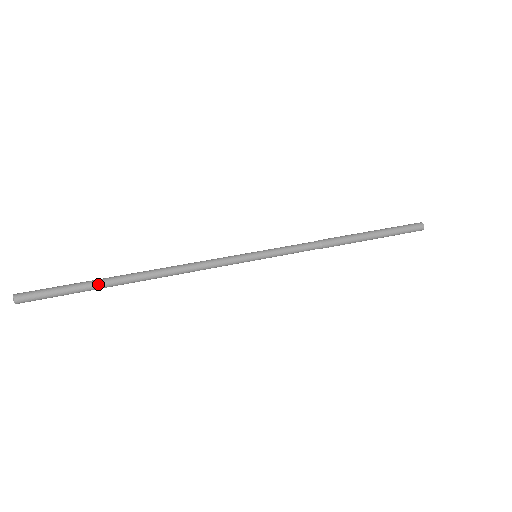
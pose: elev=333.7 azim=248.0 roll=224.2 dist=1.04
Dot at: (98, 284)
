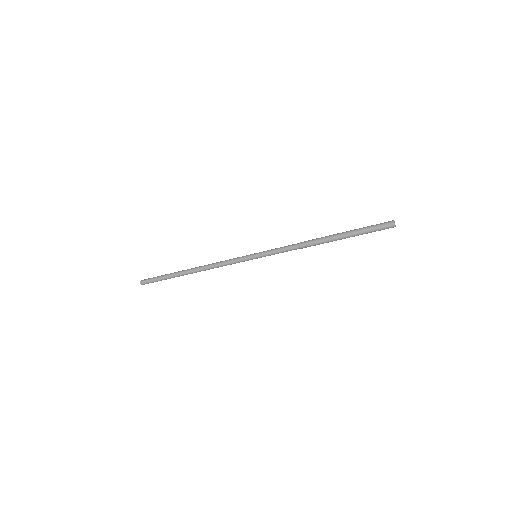
Dot at: (172, 274)
